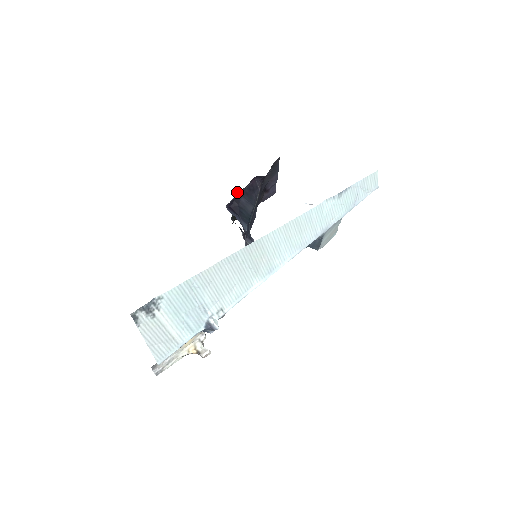
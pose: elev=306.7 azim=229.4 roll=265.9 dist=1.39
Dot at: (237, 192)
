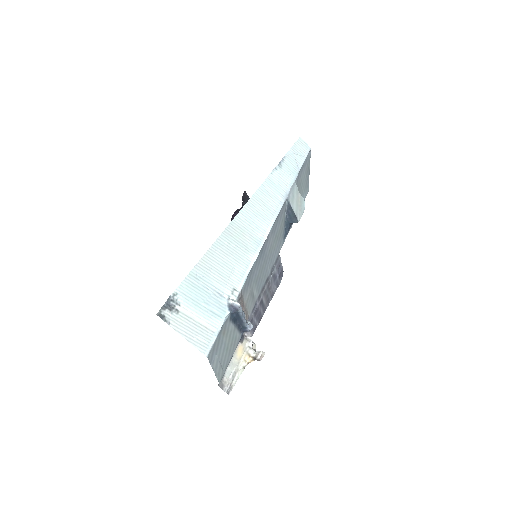
Dot at: occluded
